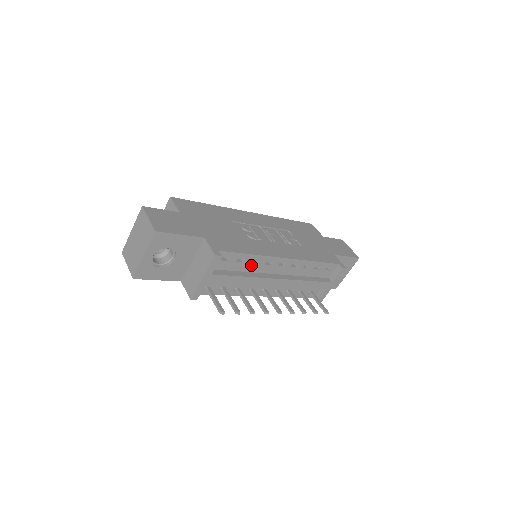
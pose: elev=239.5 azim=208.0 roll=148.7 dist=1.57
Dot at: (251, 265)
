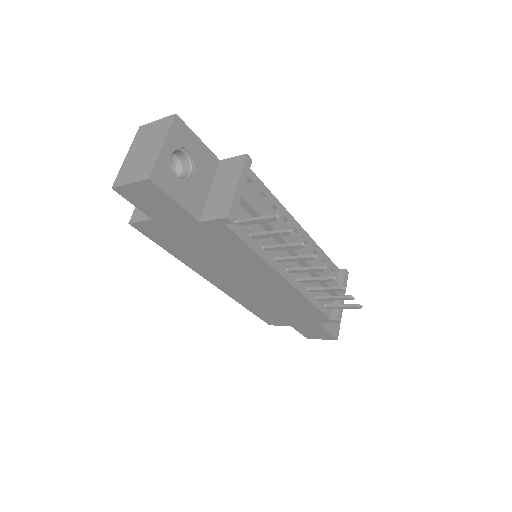
Dot at: (272, 212)
